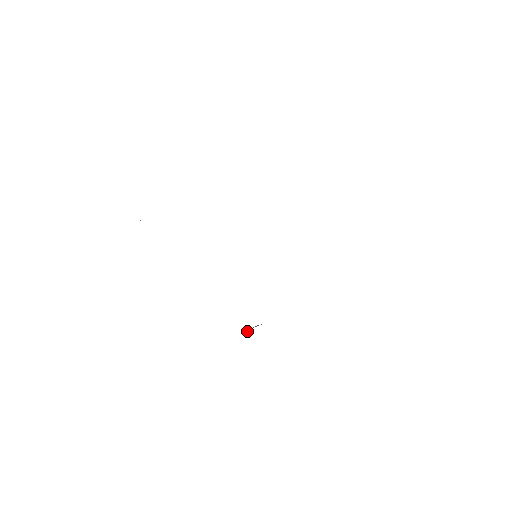
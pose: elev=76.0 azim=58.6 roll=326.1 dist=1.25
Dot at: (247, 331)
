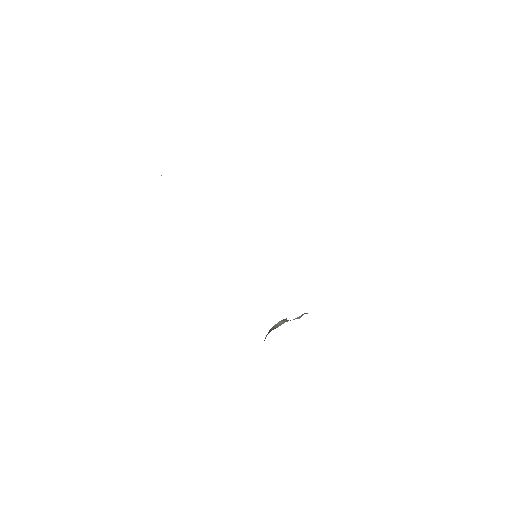
Dot at: (265, 338)
